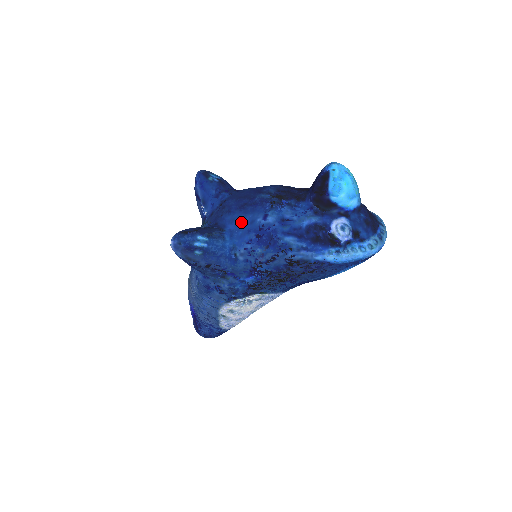
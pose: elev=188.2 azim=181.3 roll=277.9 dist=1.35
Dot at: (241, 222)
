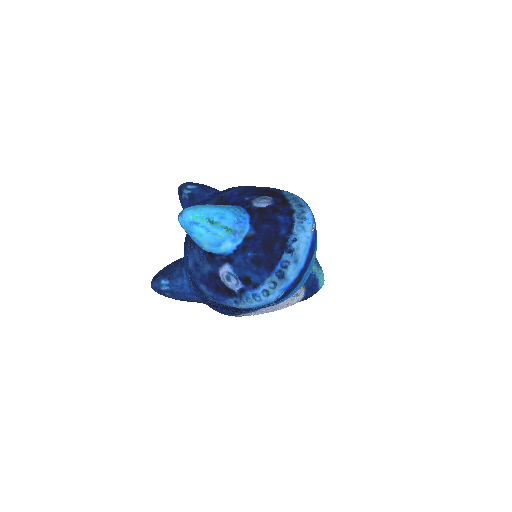
Dot at: (184, 261)
